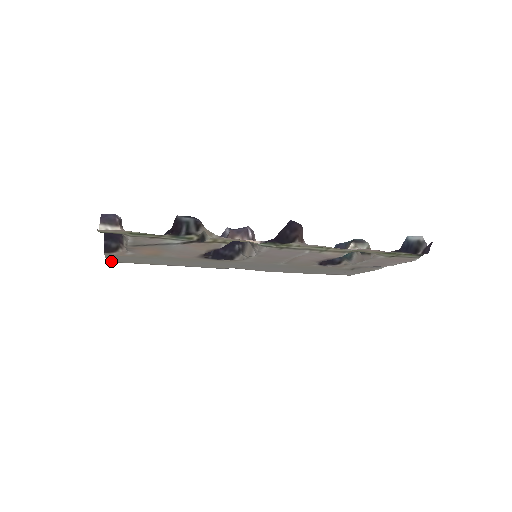
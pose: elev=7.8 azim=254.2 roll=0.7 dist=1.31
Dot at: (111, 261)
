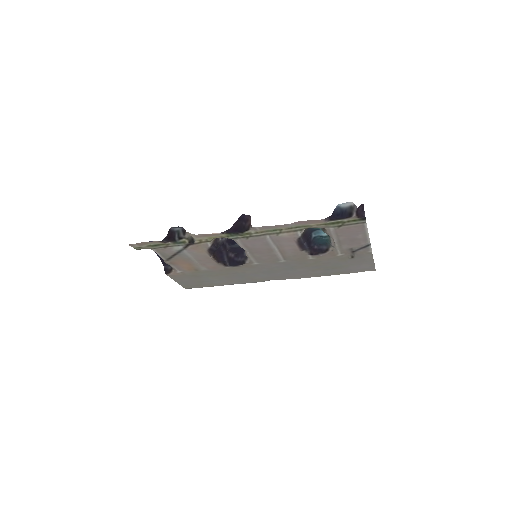
Dot at: (186, 287)
